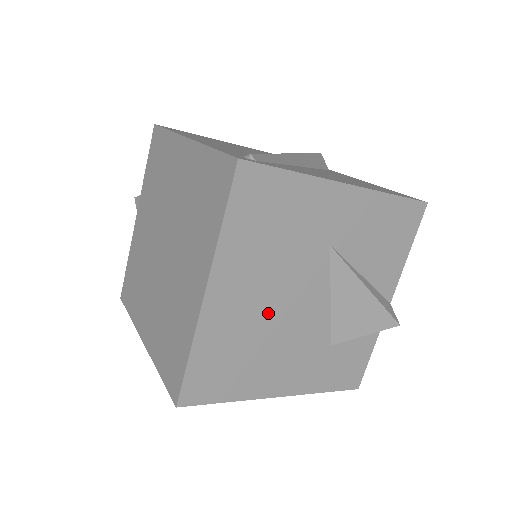
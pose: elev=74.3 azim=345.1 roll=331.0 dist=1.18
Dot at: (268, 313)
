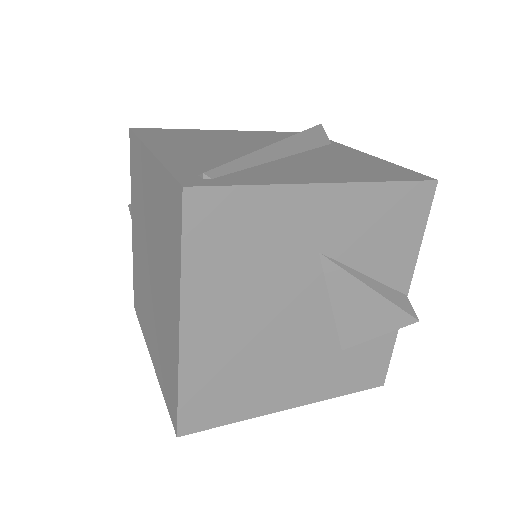
Dot at: (259, 334)
